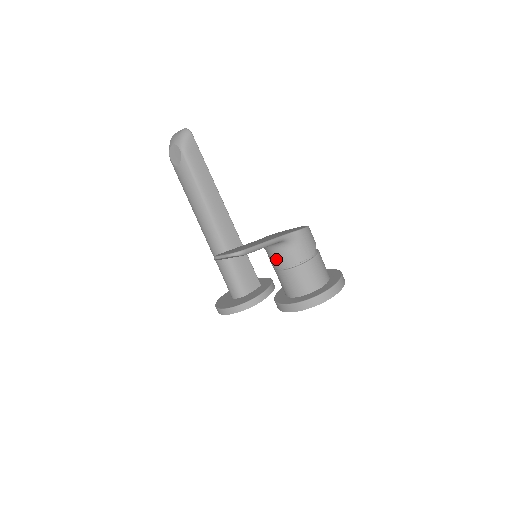
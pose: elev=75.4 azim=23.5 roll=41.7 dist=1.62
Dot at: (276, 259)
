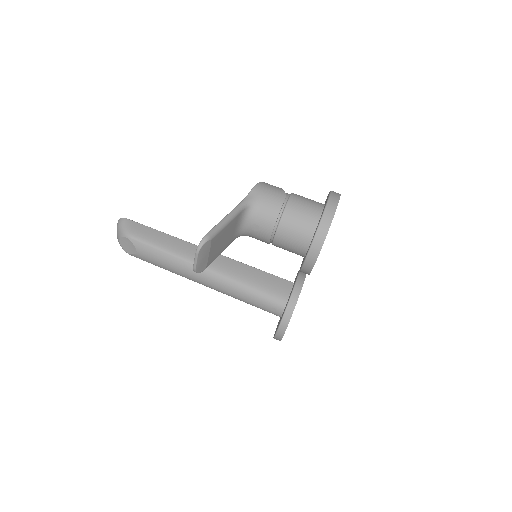
Dot at: (259, 231)
